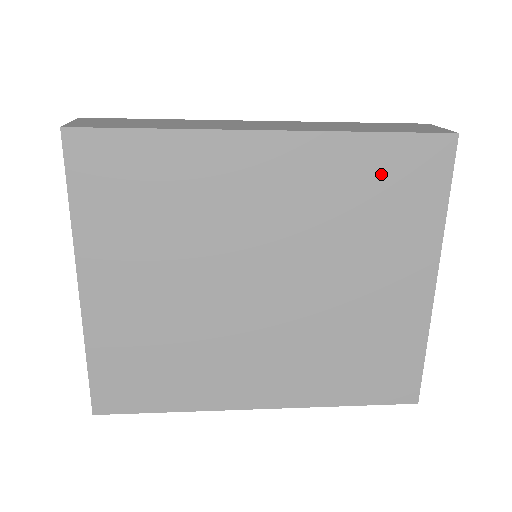
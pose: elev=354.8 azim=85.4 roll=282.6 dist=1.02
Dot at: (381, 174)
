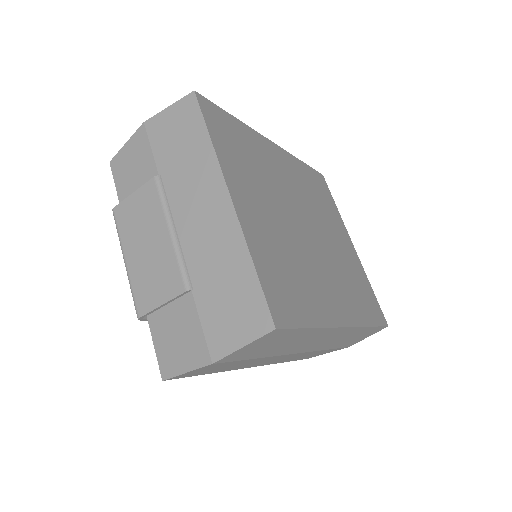
Dot at: (313, 182)
